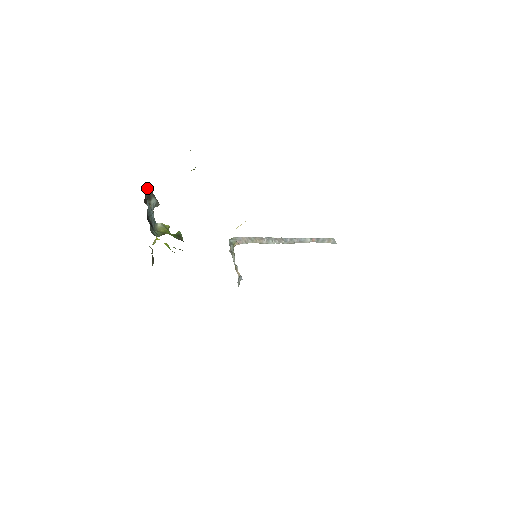
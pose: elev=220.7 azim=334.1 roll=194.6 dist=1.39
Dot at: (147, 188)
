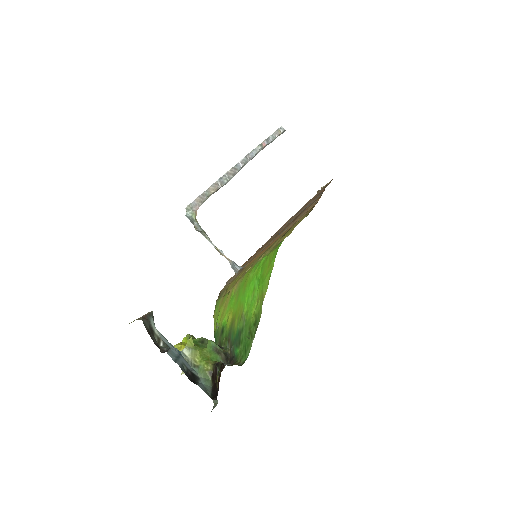
Dot at: occluded
